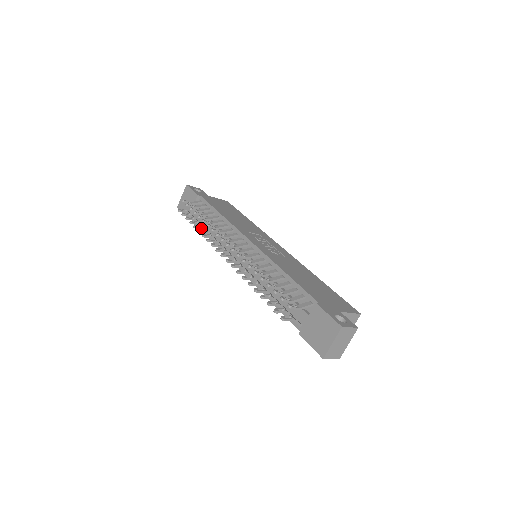
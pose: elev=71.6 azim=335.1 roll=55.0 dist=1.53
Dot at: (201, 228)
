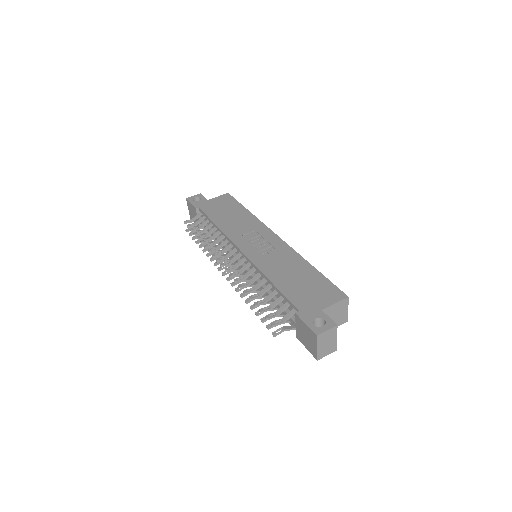
Dot at: occluded
